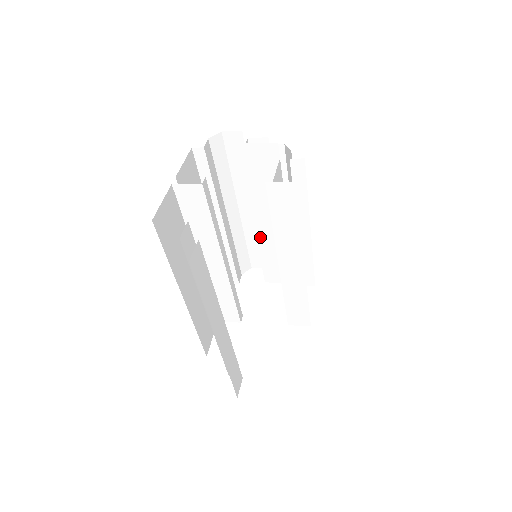
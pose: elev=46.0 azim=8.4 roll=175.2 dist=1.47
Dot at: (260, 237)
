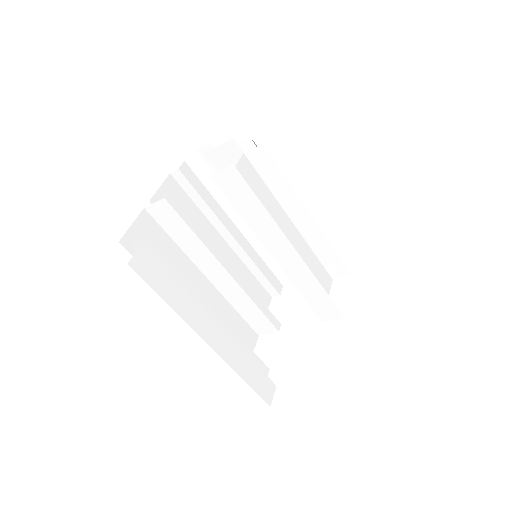
Dot at: occluded
